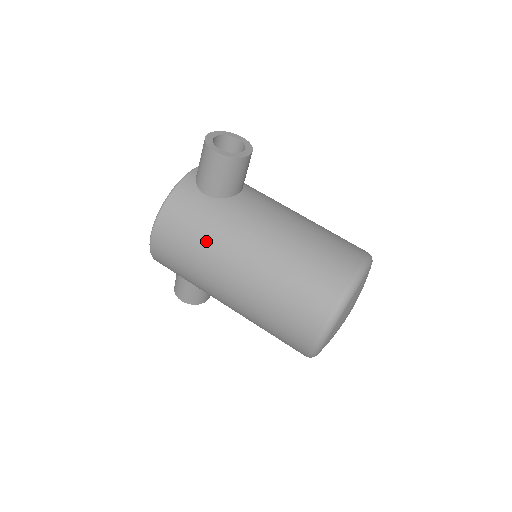
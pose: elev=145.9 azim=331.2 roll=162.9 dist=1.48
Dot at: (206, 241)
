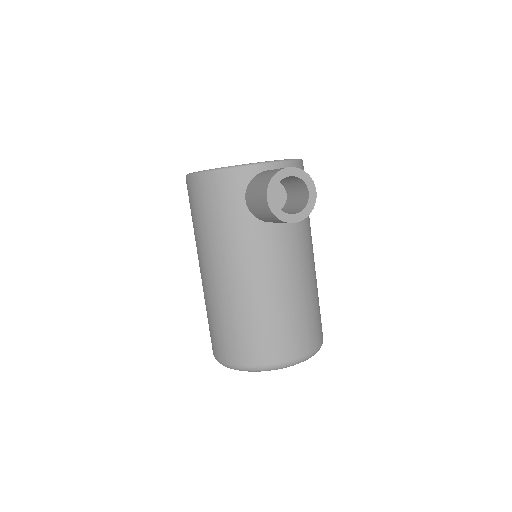
Dot at: (212, 232)
